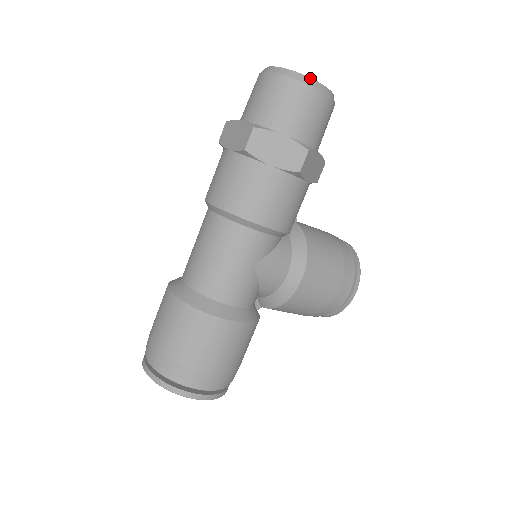
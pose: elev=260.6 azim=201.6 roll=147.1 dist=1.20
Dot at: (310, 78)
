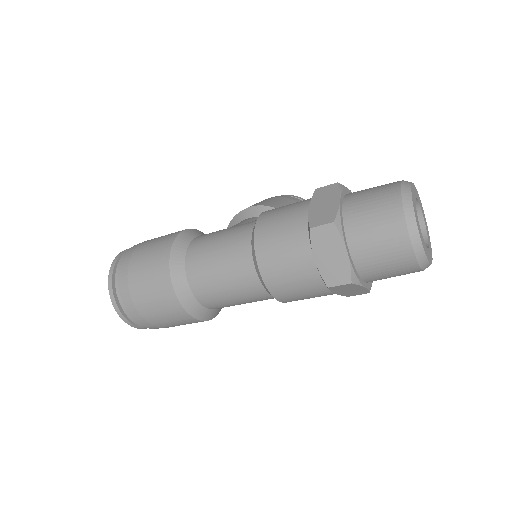
Dot at: (430, 264)
